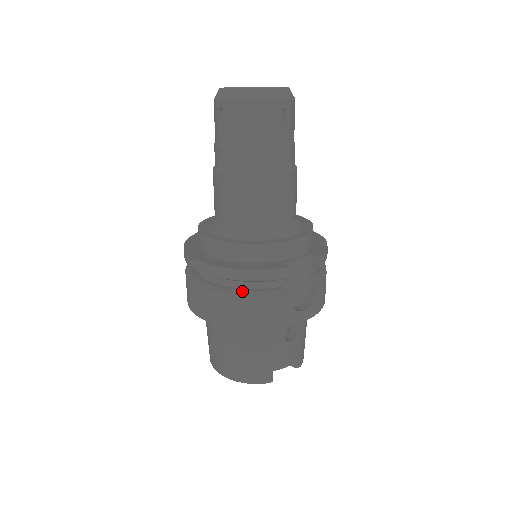
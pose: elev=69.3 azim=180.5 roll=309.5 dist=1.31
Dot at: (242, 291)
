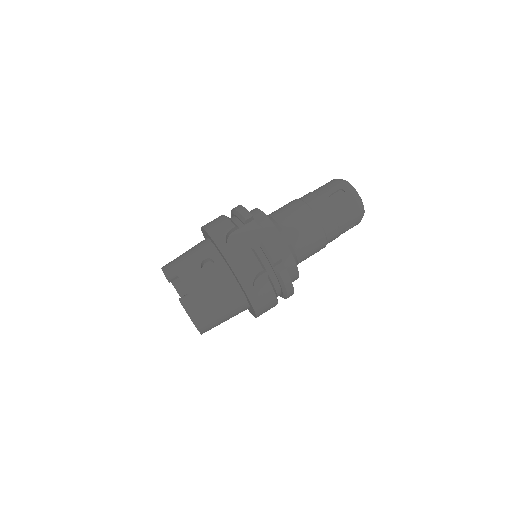
Dot at: (228, 217)
